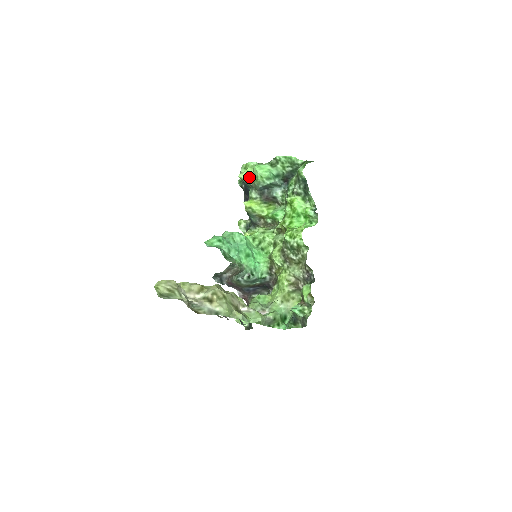
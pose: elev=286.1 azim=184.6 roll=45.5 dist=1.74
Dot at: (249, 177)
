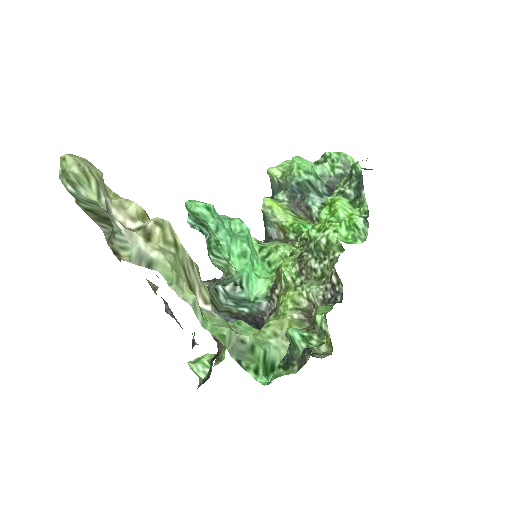
Dot at: (281, 172)
